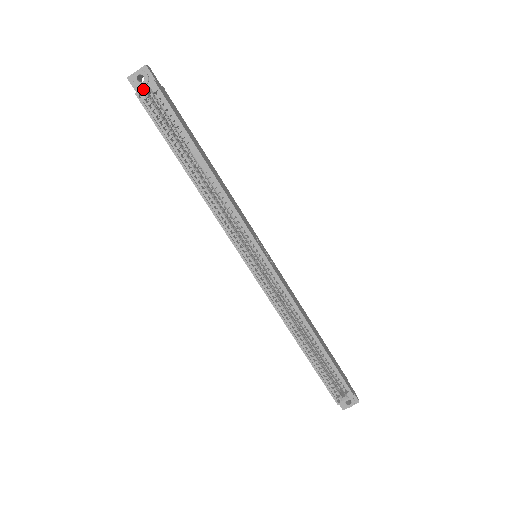
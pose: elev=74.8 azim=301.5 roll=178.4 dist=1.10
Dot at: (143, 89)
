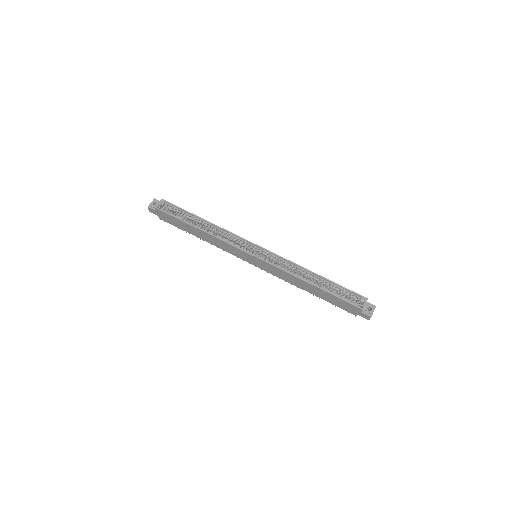
Dot at: (158, 204)
